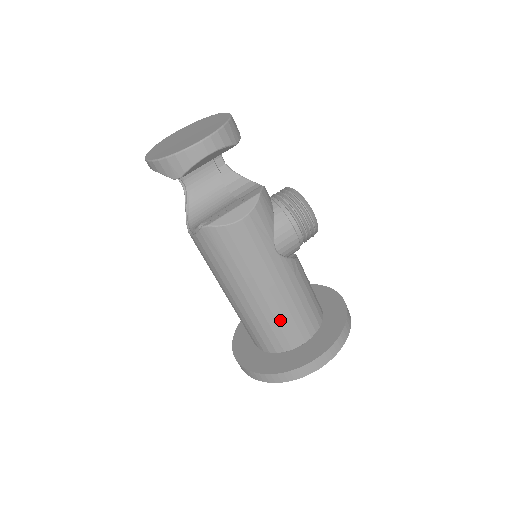
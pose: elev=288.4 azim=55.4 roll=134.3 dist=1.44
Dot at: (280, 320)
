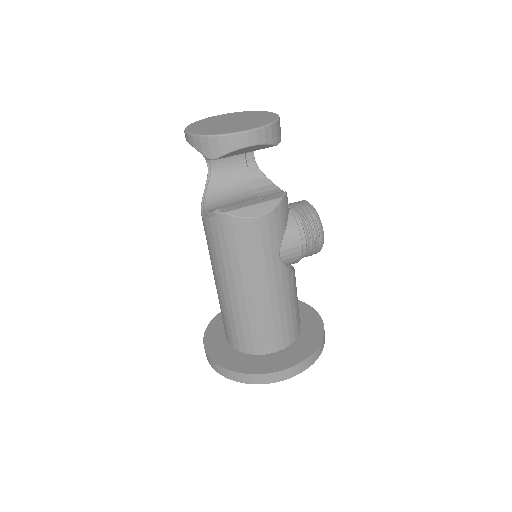
Dot at: (261, 323)
